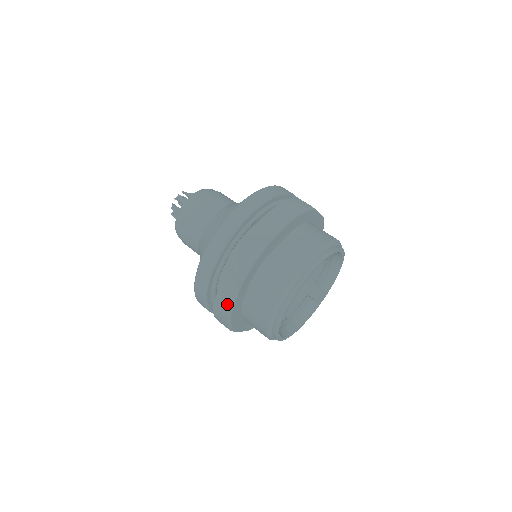
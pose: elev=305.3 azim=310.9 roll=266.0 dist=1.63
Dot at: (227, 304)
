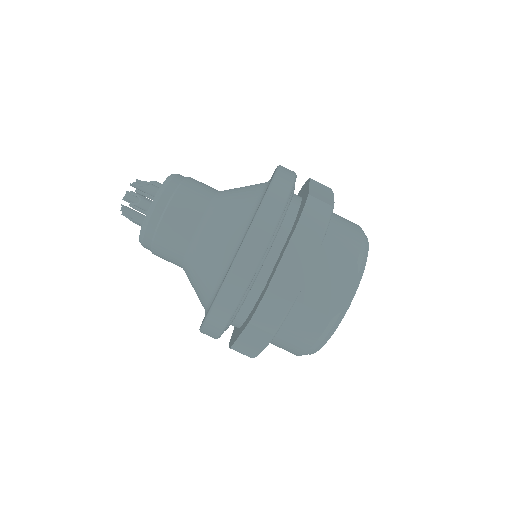
Dot at: (251, 349)
